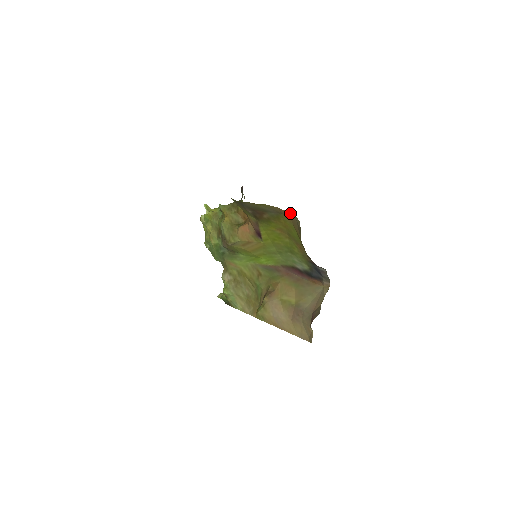
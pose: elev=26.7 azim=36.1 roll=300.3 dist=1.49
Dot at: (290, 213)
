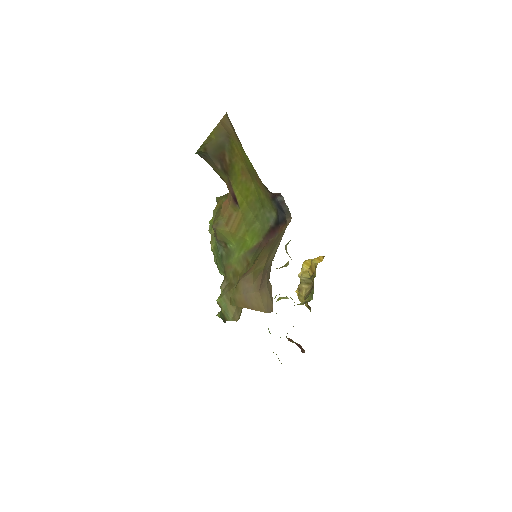
Dot at: (226, 117)
